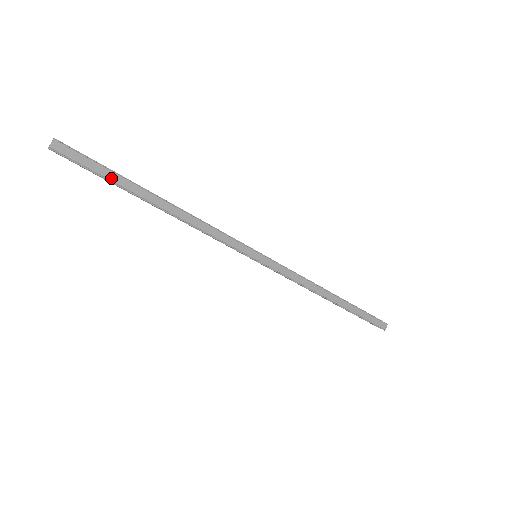
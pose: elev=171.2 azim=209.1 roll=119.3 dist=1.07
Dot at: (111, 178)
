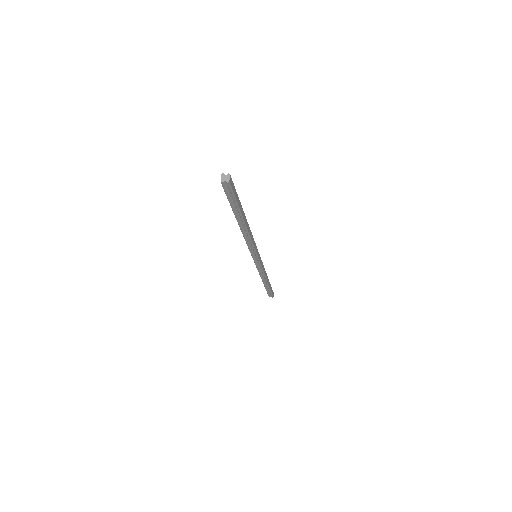
Dot at: (239, 205)
